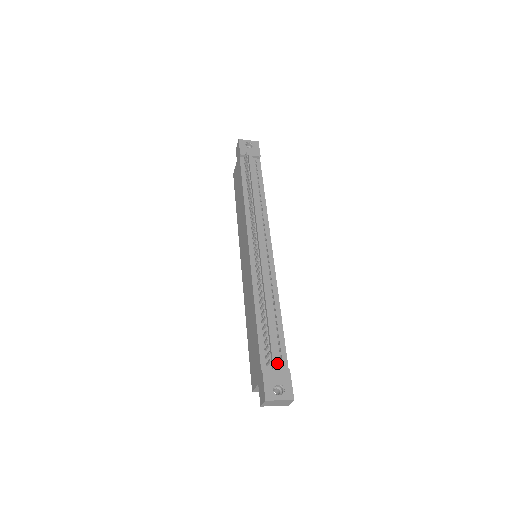
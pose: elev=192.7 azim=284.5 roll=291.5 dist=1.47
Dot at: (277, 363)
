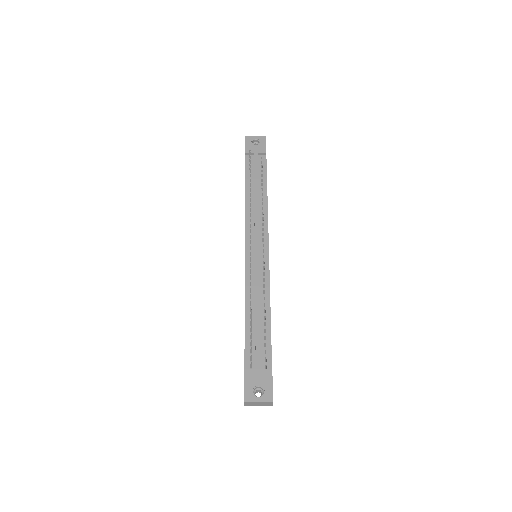
Dot at: (260, 365)
